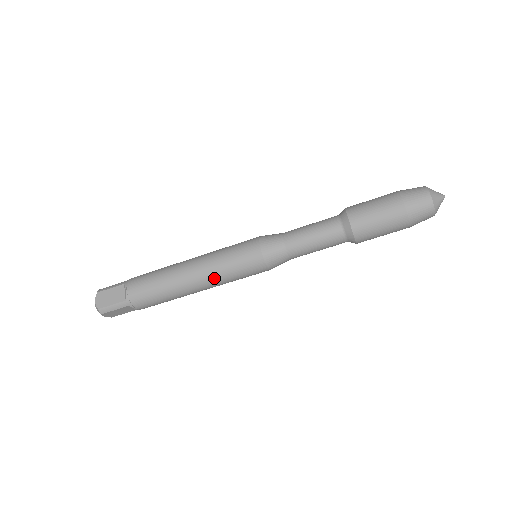
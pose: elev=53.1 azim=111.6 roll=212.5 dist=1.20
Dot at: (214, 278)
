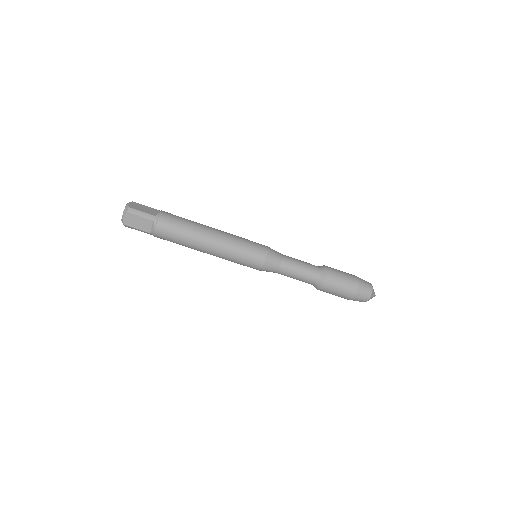
Dot at: (222, 258)
